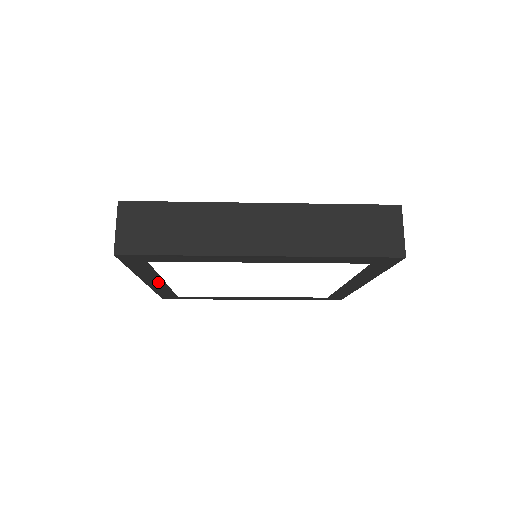
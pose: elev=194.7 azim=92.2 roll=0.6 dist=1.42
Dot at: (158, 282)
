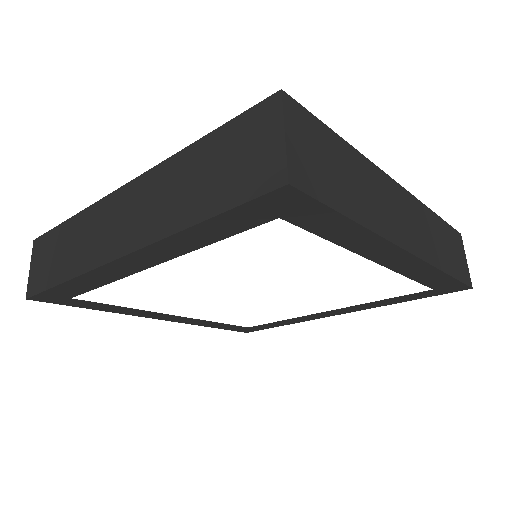
Dot at: (141, 263)
